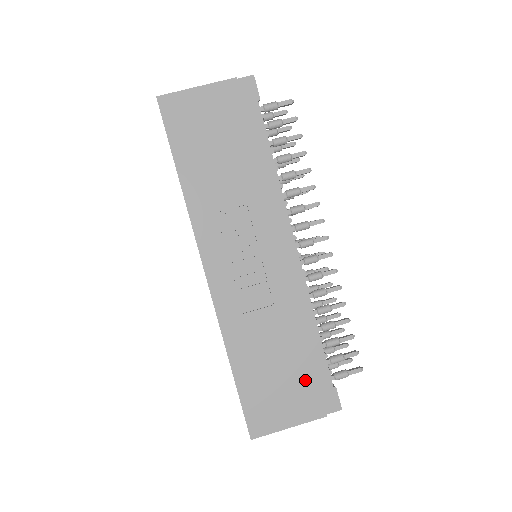
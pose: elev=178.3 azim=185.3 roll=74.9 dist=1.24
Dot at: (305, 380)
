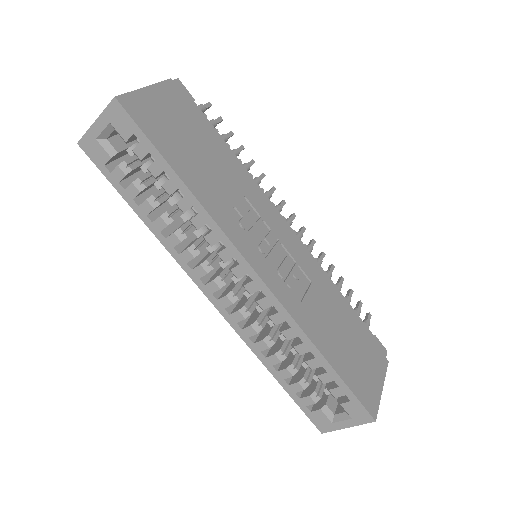
Dot at: (363, 338)
